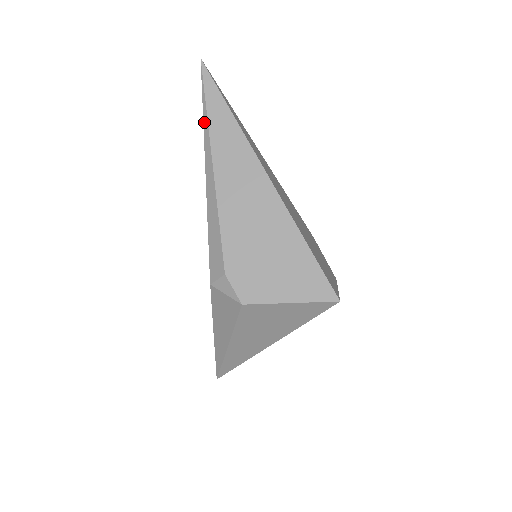
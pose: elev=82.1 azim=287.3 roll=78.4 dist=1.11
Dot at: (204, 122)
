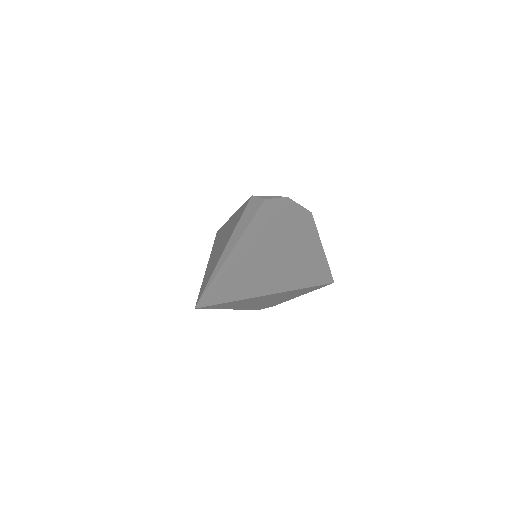
Dot at: occluded
